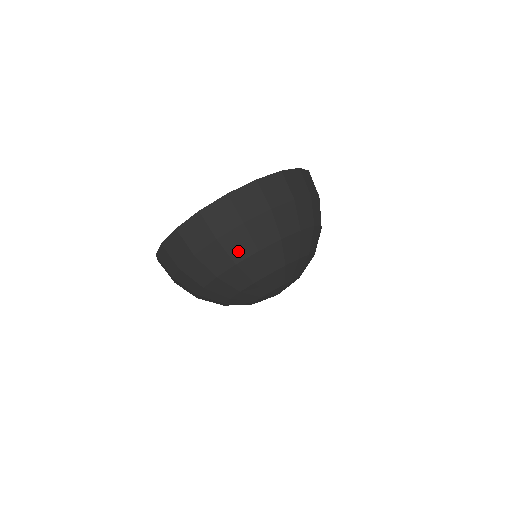
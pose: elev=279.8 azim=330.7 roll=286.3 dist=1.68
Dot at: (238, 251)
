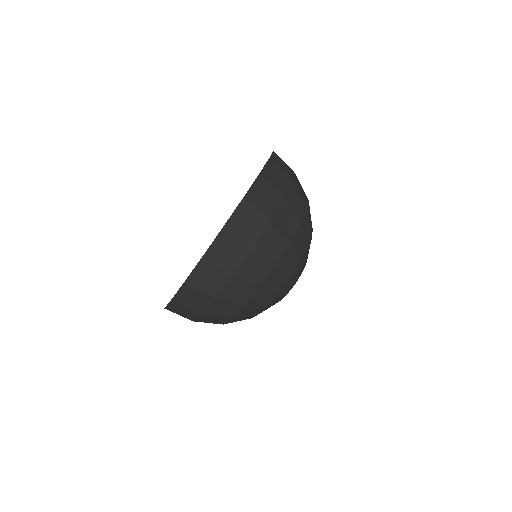
Dot at: (240, 297)
